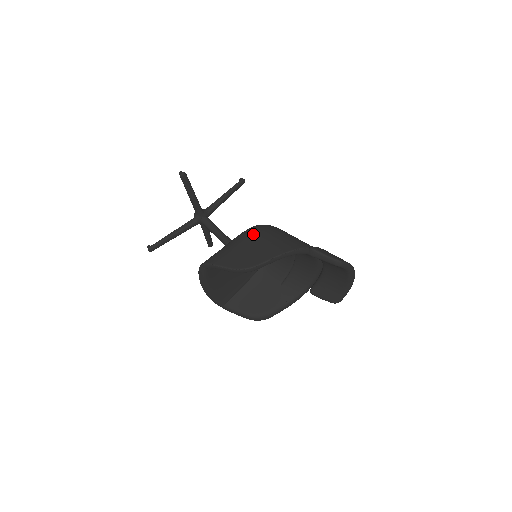
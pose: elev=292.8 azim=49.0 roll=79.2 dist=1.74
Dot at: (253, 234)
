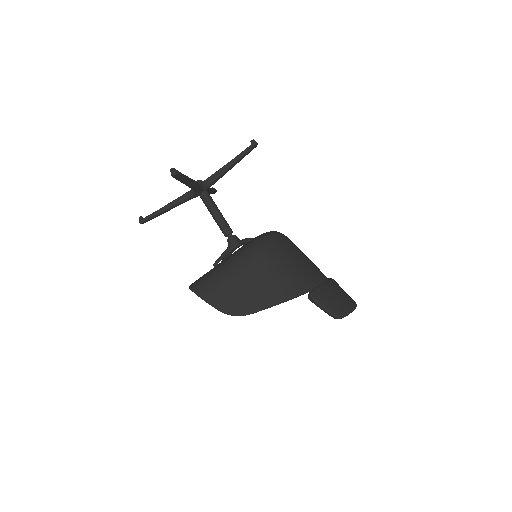
Dot at: (250, 265)
